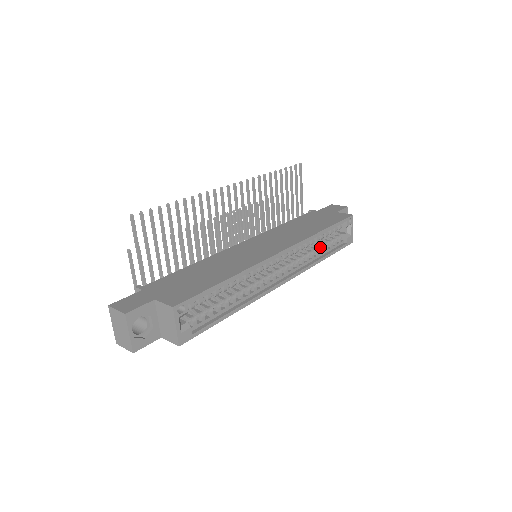
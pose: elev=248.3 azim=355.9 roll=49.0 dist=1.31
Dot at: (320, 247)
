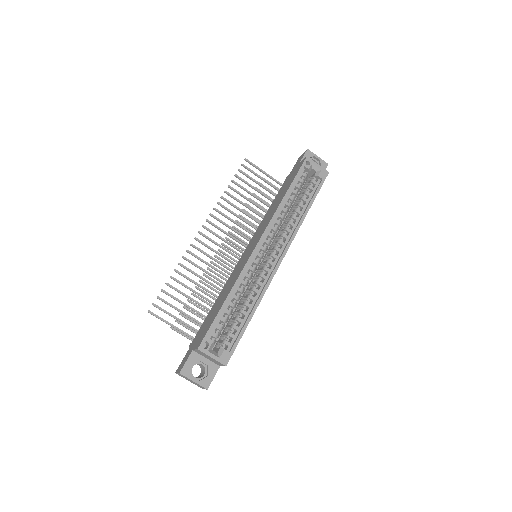
Dot at: (298, 205)
